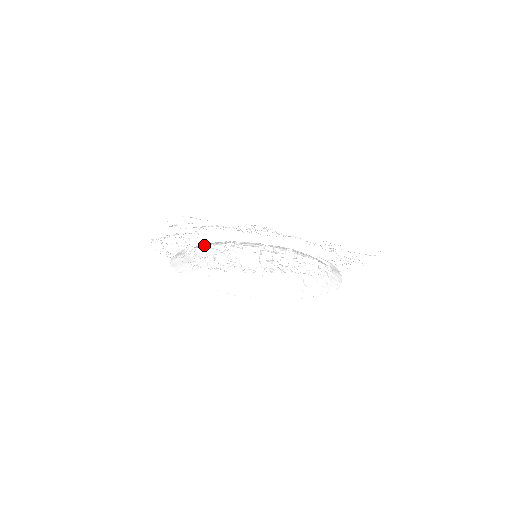
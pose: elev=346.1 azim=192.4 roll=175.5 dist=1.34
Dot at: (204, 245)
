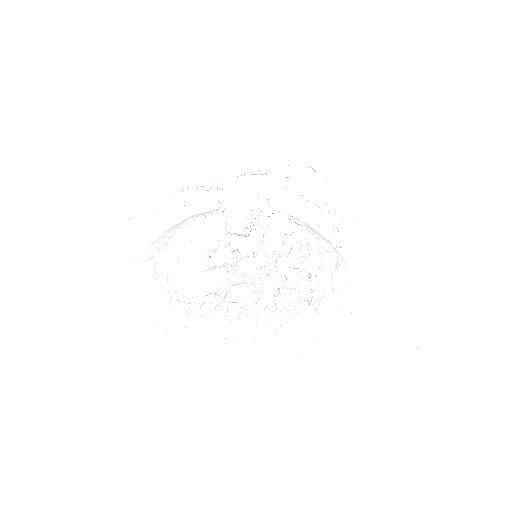
Dot at: occluded
